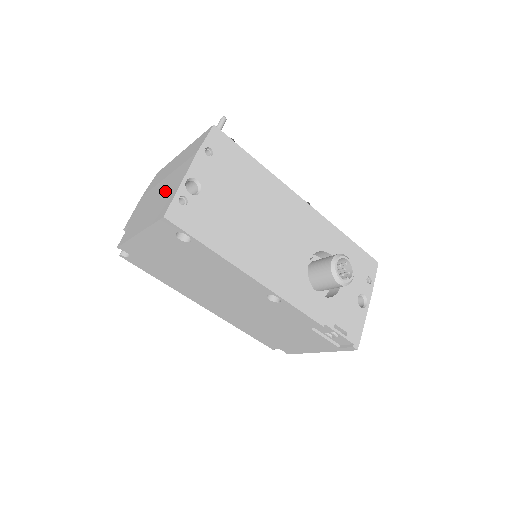
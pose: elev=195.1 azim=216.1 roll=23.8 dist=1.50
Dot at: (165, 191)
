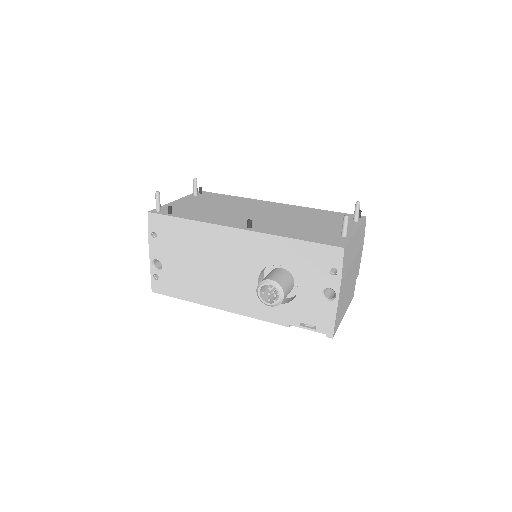
Dot at: occluded
